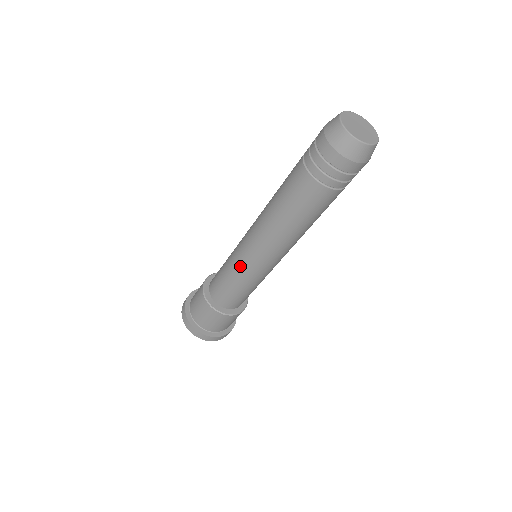
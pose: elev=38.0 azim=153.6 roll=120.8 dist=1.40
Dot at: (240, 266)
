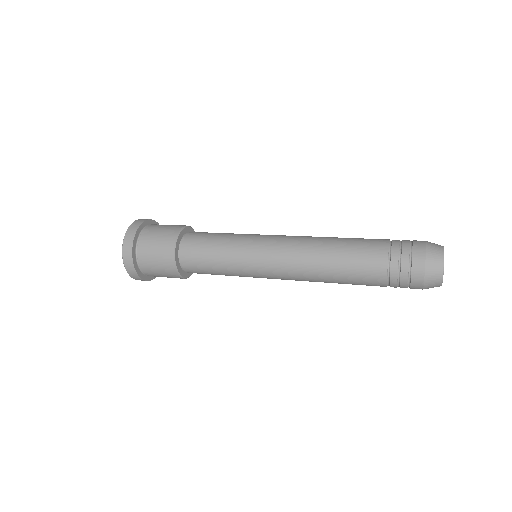
Dot at: occluded
